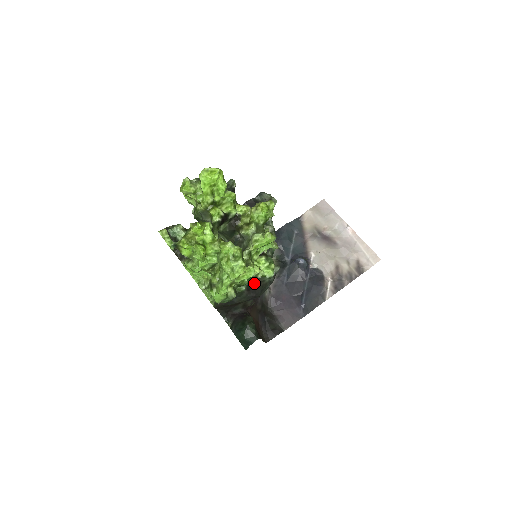
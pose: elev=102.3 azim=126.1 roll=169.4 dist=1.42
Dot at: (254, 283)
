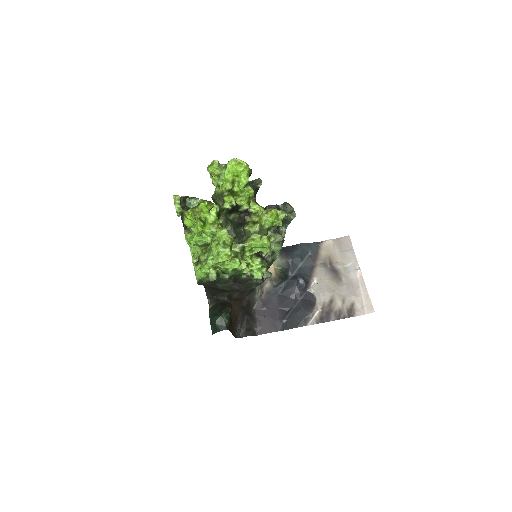
Dot at: (241, 278)
